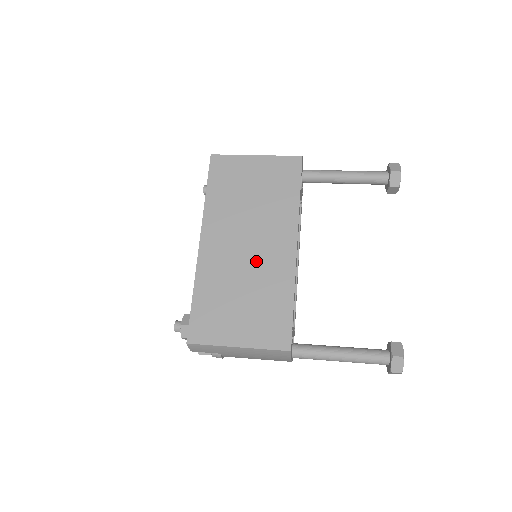
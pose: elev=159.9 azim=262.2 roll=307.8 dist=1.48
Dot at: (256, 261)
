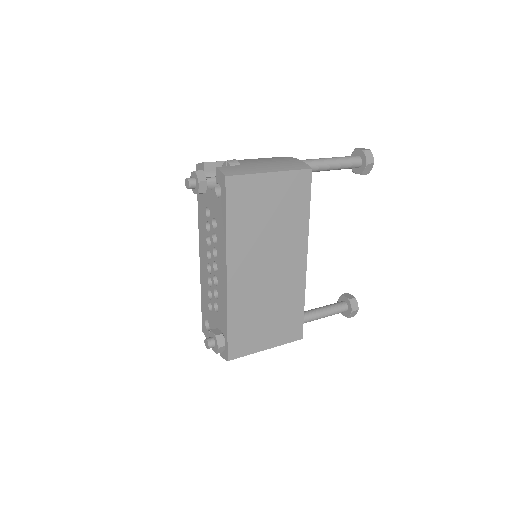
Dot at: (276, 280)
